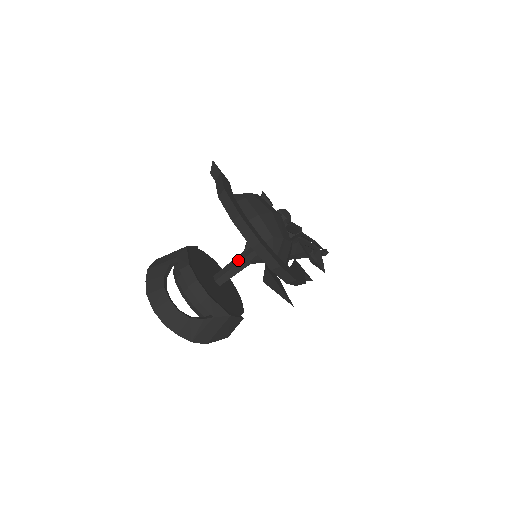
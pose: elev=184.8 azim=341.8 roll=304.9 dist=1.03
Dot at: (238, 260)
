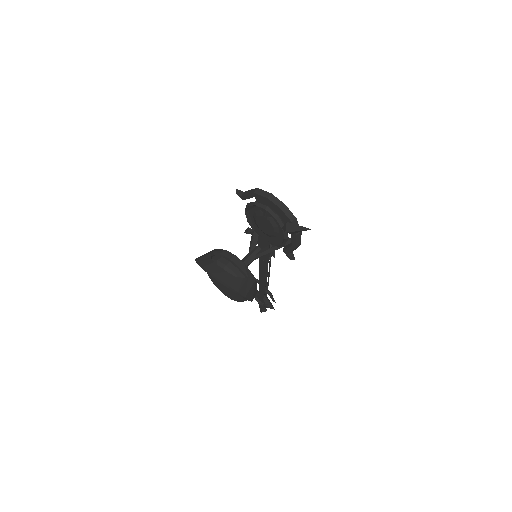
Dot at: (247, 256)
